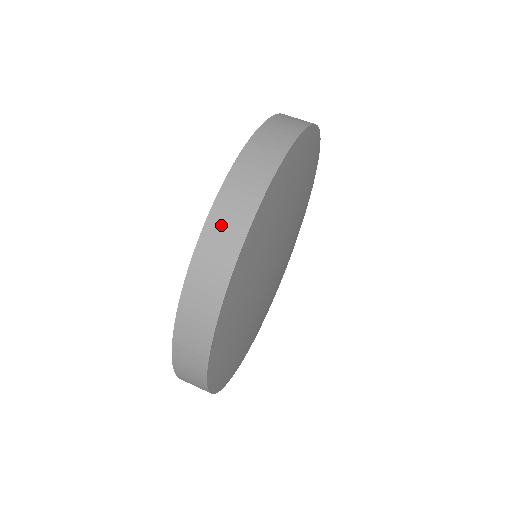
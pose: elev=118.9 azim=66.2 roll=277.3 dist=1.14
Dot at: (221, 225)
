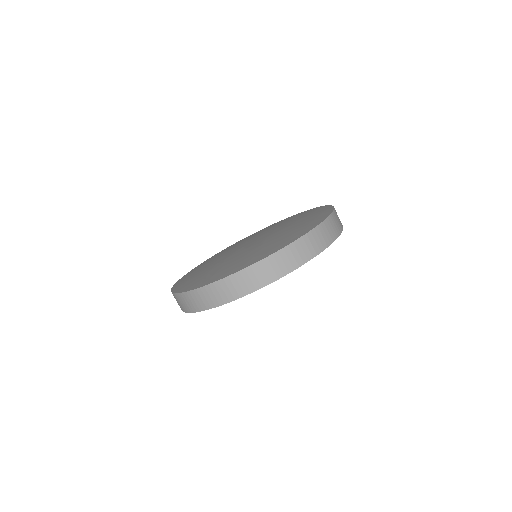
Dot at: (235, 283)
